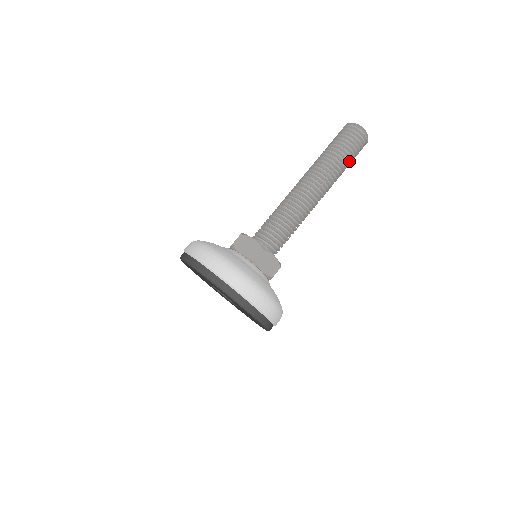
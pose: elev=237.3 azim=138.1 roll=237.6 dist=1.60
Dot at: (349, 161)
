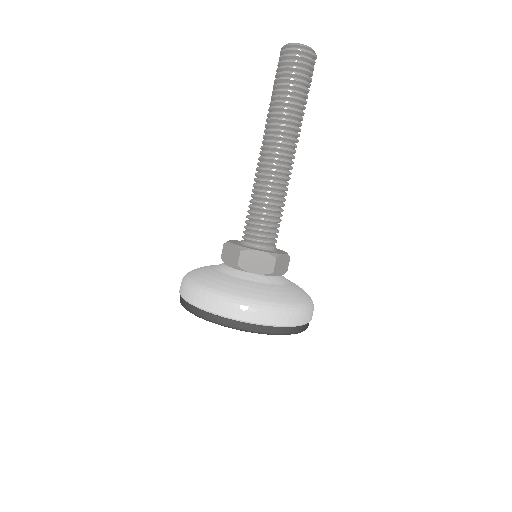
Dot at: (299, 92)
